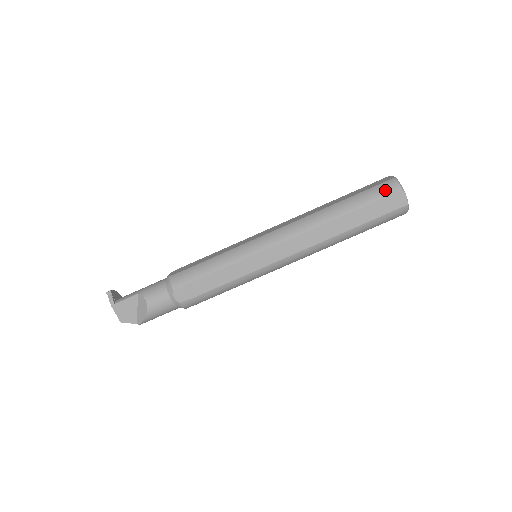
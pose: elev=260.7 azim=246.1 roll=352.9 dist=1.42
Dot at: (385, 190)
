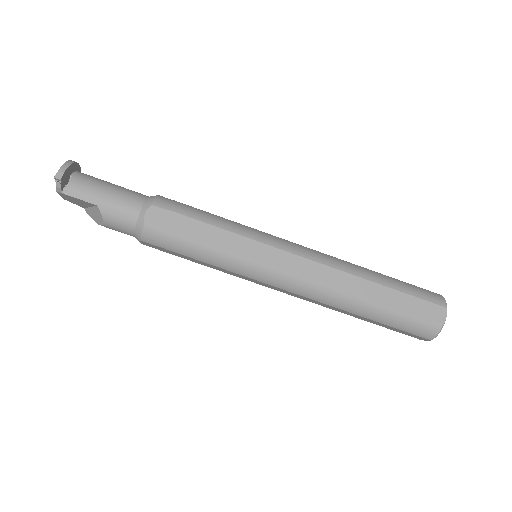
Dot at: (419, 331)
